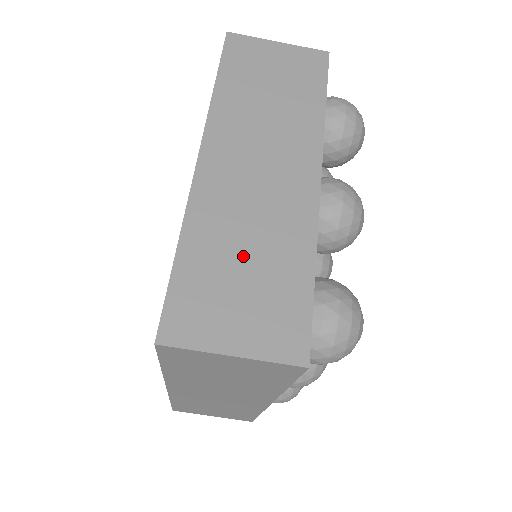
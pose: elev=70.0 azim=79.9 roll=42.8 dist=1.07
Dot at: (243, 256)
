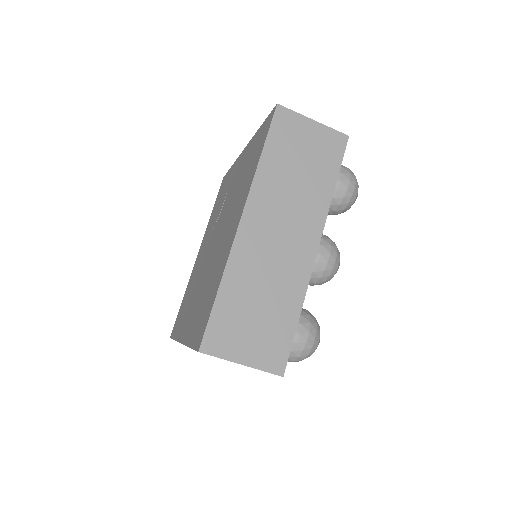
Dot at: (258, 301)
